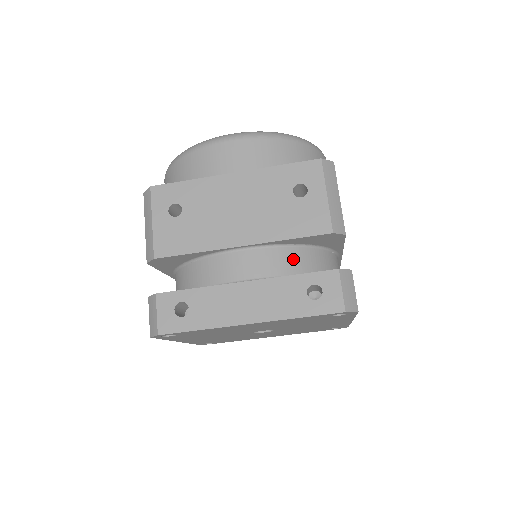
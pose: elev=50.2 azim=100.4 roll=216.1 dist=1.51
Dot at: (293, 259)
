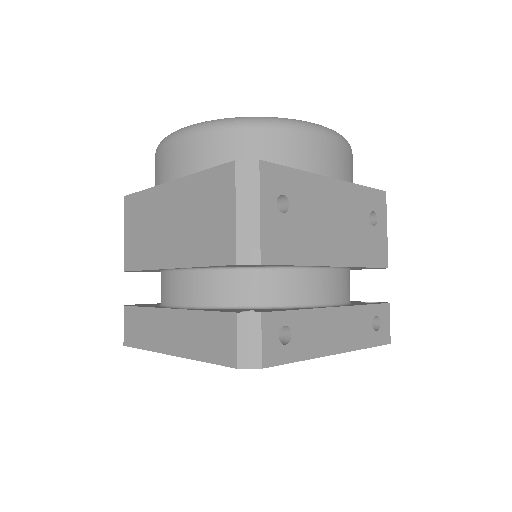
Dot at: (349, 284)
